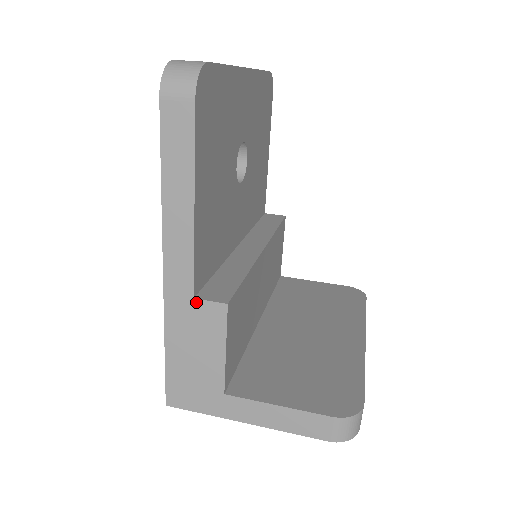
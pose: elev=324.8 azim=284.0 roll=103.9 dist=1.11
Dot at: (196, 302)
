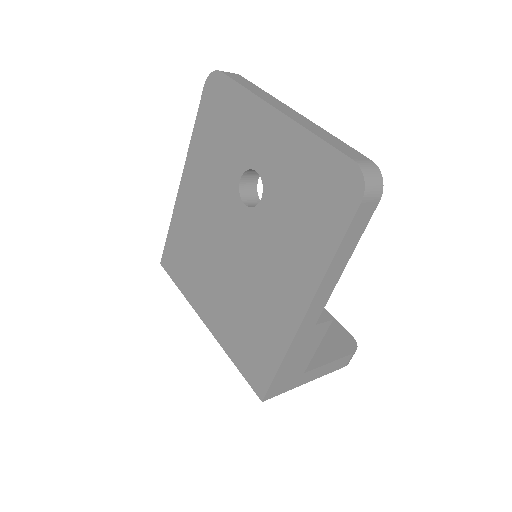
Dot at: (315, 327)
